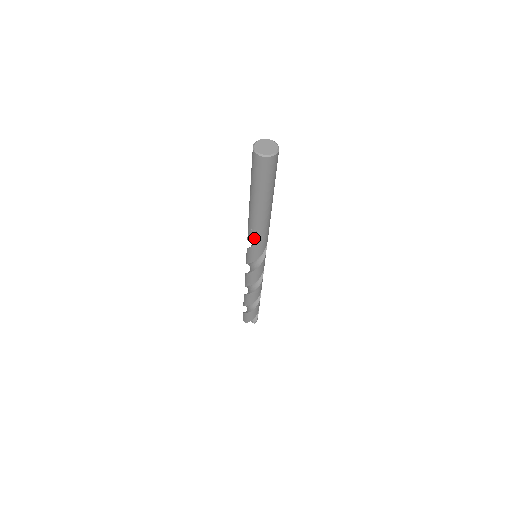
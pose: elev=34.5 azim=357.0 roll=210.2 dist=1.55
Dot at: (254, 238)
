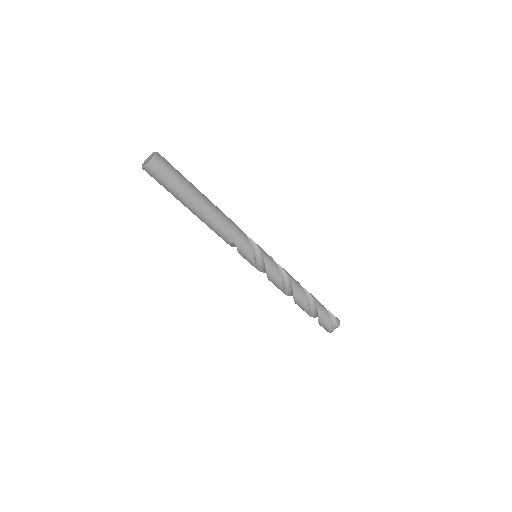
Dot at: (227, 237)
